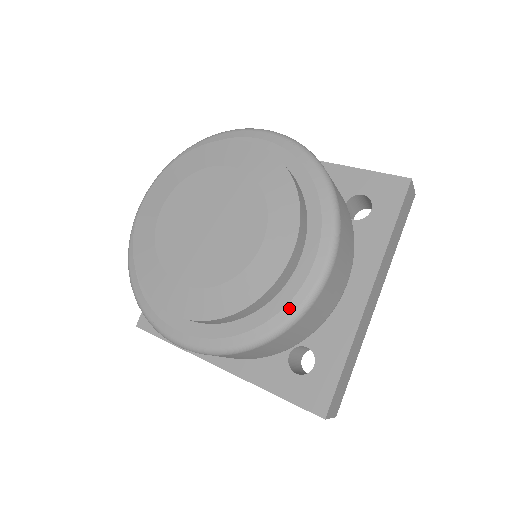
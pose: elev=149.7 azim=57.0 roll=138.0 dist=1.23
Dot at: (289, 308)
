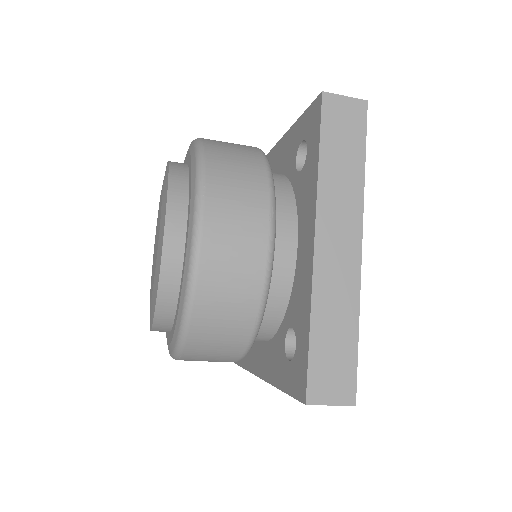
Dot at: (183, 286)
